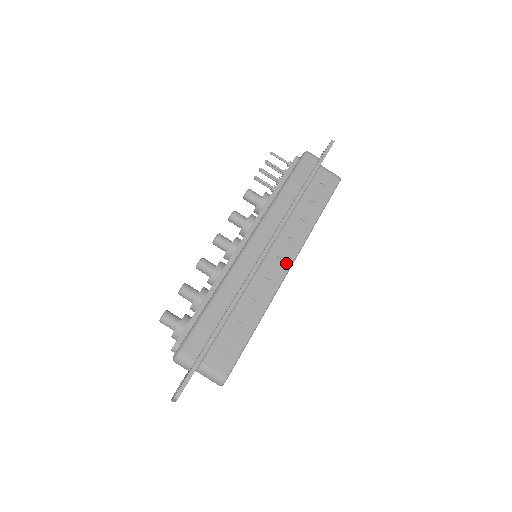
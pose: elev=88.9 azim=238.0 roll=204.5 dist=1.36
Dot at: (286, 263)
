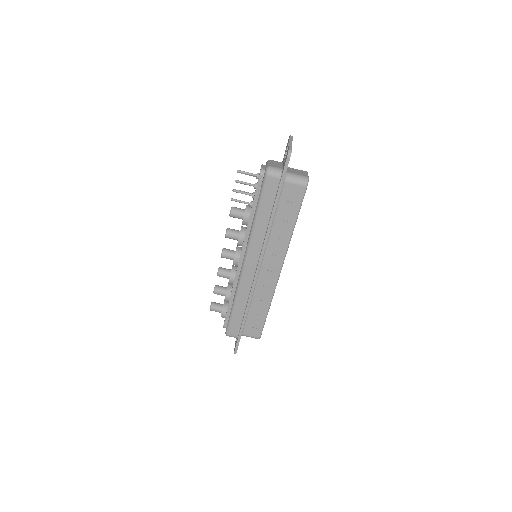
Dot at: (277, 269)
